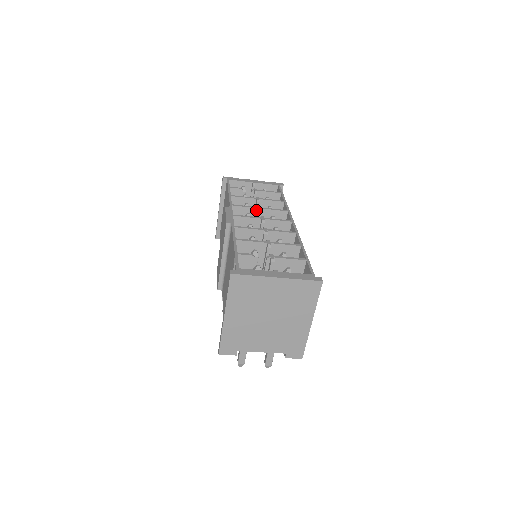
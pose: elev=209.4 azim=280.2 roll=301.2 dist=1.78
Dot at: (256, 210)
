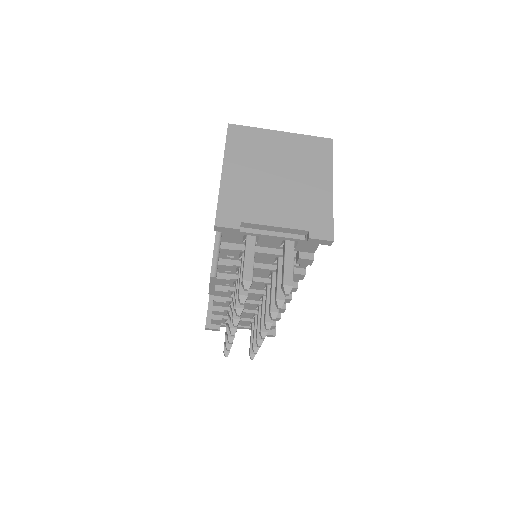
Dot at: occluded
